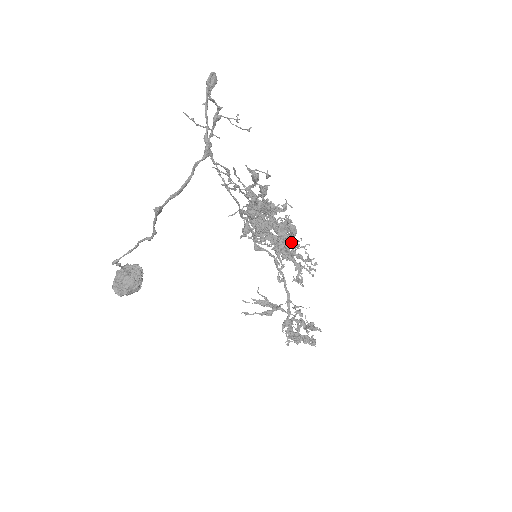
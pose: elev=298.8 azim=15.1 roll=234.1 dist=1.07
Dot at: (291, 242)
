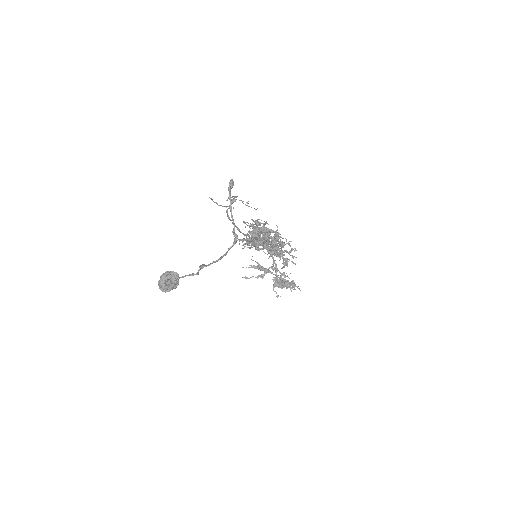
Dot at: (281, 249)
